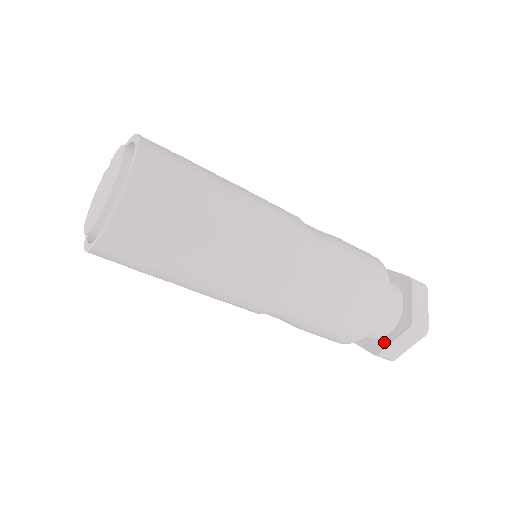
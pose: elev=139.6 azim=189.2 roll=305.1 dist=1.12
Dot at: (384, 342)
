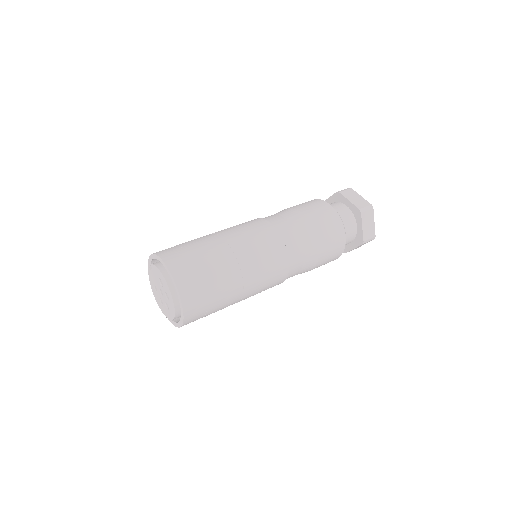
Dot at: (348, 247)
